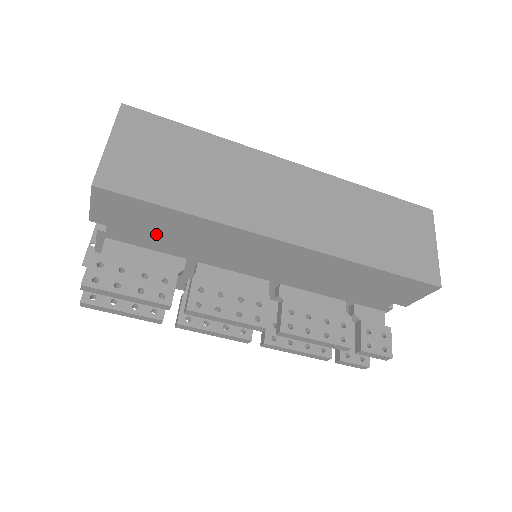
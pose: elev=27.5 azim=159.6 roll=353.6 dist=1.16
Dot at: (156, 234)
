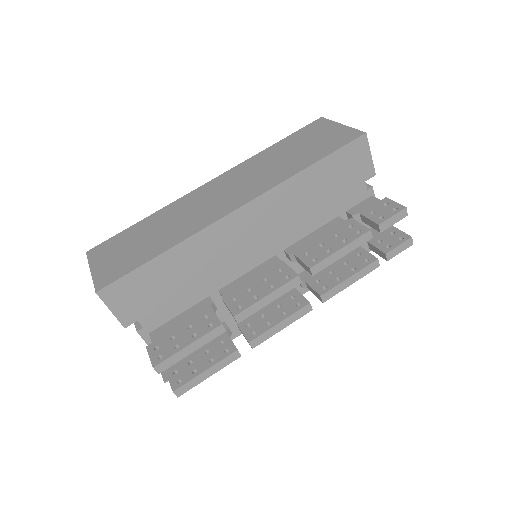
Dot at: (169, 294)
